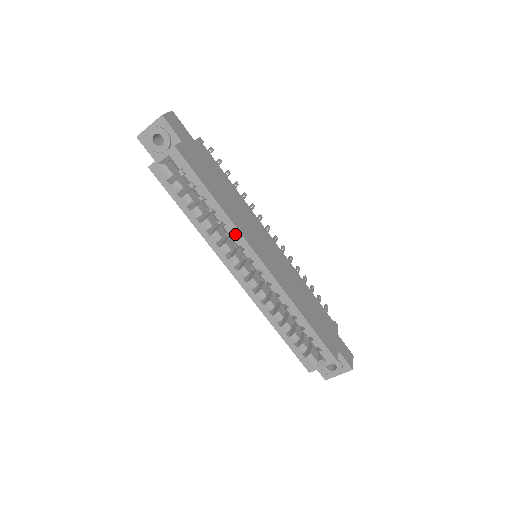
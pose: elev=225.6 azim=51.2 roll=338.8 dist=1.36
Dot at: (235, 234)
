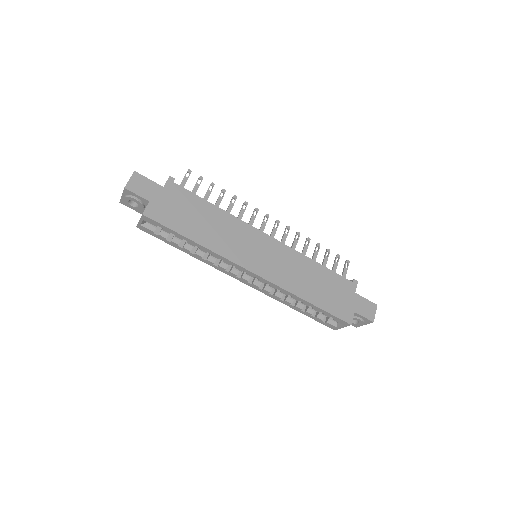
Dot at: (222, 259)
